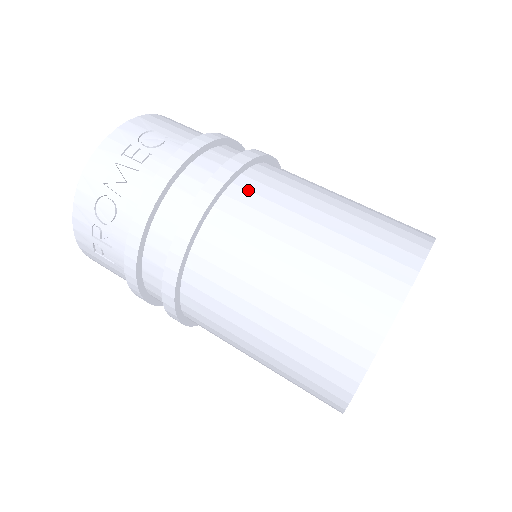
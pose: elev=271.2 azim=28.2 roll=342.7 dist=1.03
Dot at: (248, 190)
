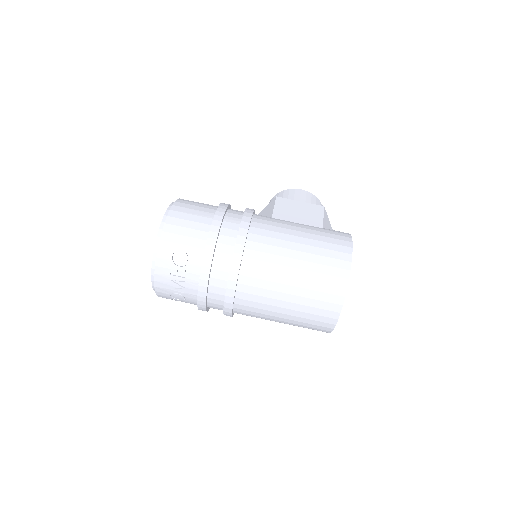
Dot at: (249, 277)
